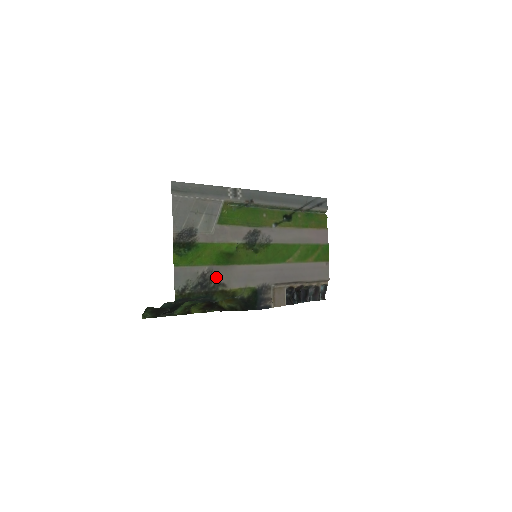
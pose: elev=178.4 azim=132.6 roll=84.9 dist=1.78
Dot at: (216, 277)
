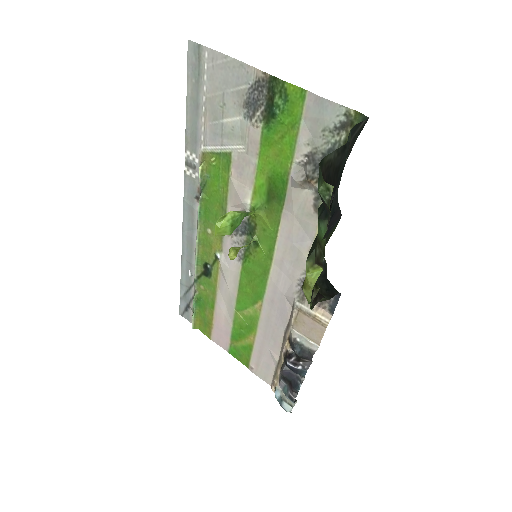
Dot at: (307, 186)
